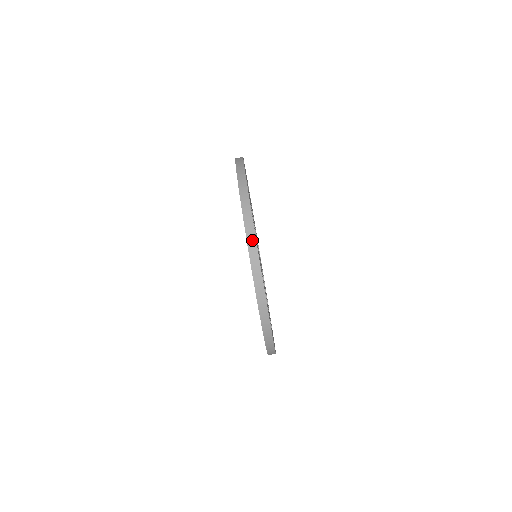
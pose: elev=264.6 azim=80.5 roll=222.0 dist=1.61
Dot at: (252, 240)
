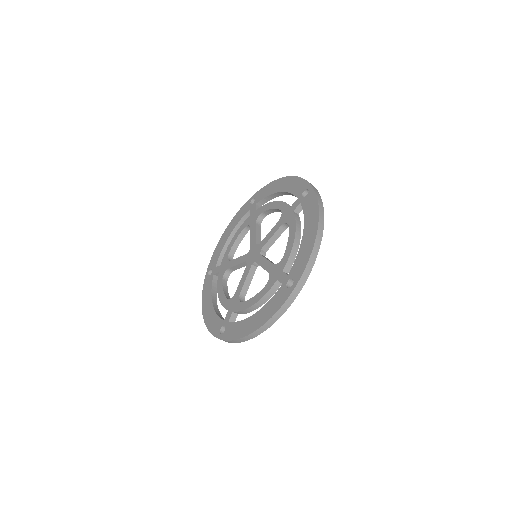
Dot at: (252, 336)
